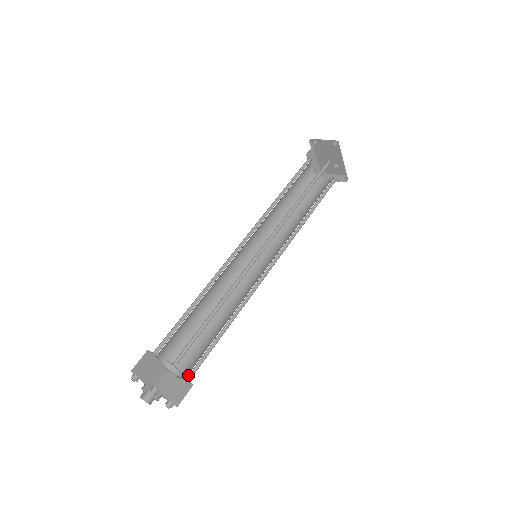
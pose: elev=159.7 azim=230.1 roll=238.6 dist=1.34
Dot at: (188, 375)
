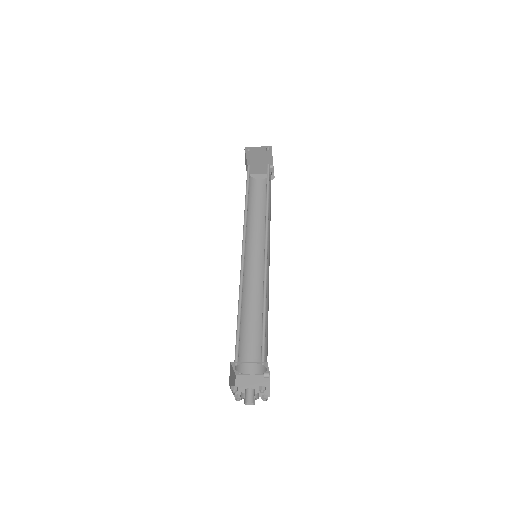
Dot at: (263, 369)
